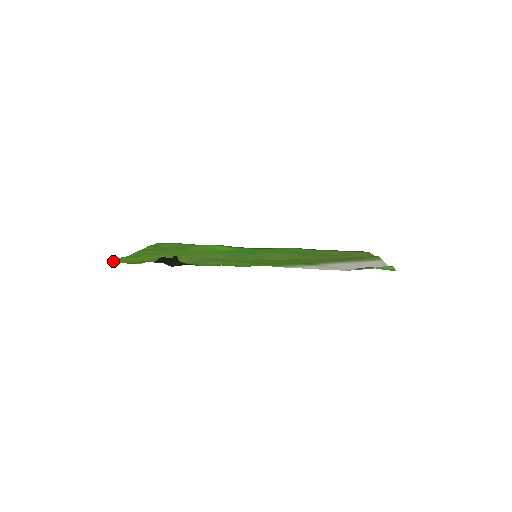
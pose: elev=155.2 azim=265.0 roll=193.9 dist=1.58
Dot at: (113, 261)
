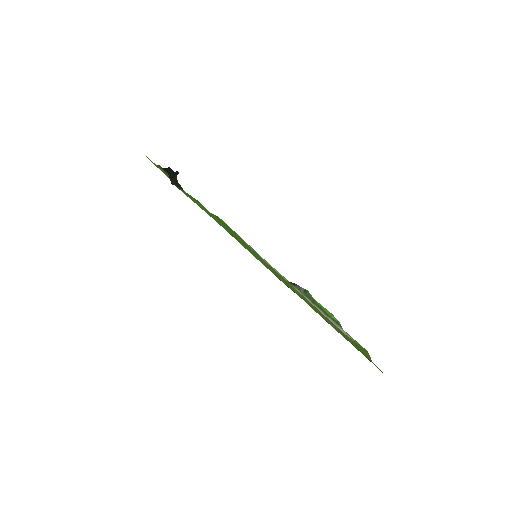
Dot at: occluded
